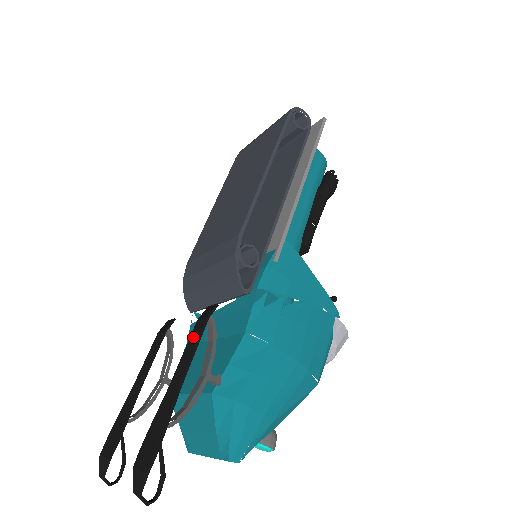
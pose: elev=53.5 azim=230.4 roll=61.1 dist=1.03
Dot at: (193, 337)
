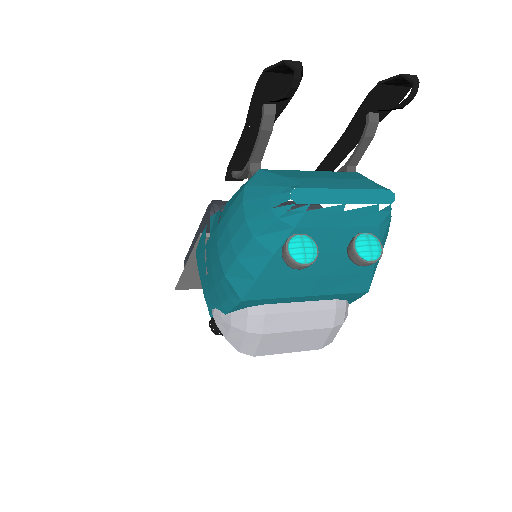
Dot at: (330, 160)
